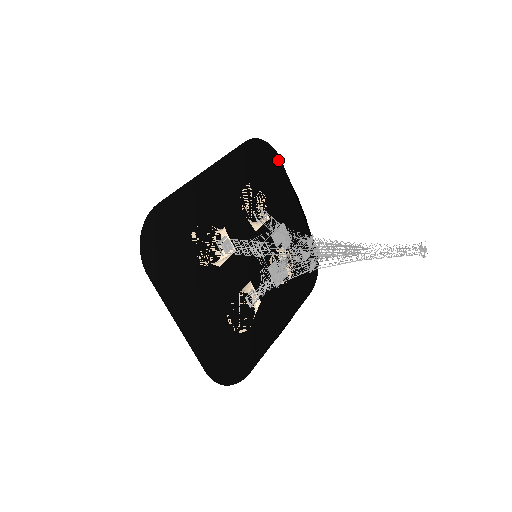
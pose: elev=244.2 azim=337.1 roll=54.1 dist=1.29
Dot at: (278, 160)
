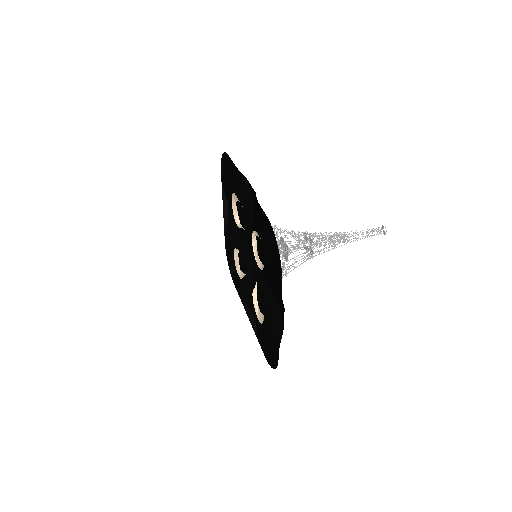
Dot at: (222, 171)
